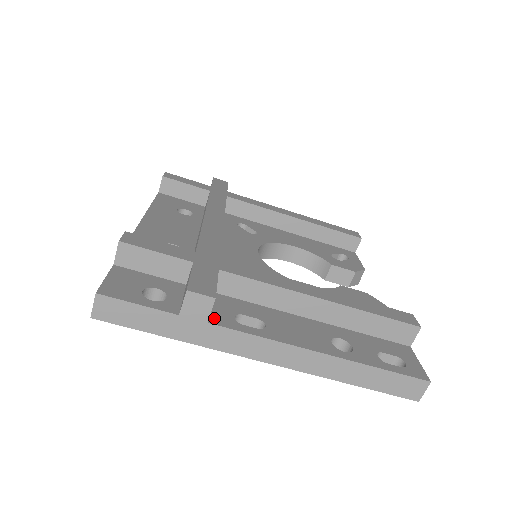
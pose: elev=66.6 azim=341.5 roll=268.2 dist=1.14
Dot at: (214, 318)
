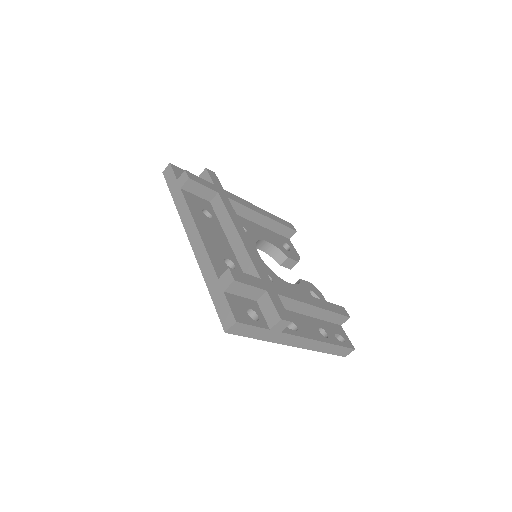
Dot at: occluded
